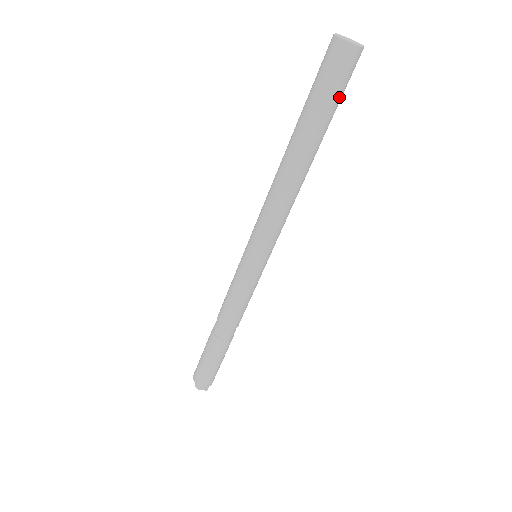
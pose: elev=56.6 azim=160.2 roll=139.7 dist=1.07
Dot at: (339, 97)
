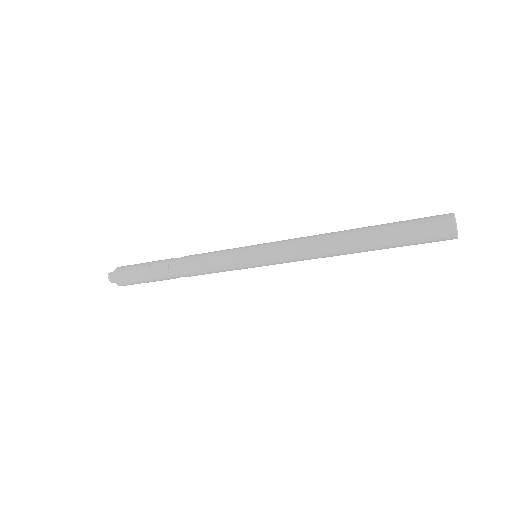
Dot at: occluded
